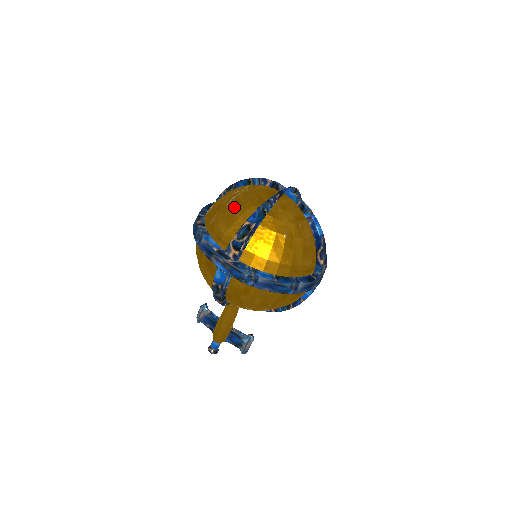
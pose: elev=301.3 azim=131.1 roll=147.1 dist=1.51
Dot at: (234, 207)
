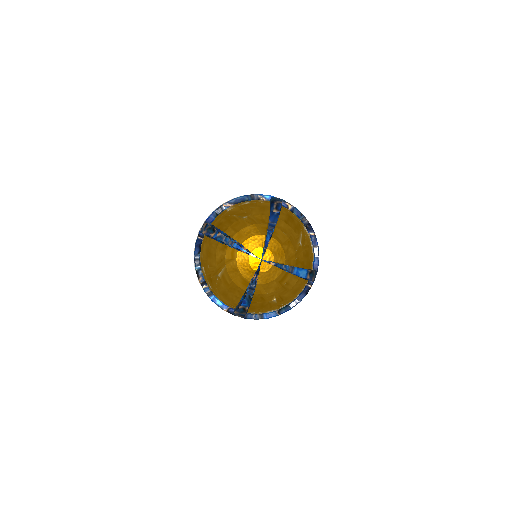
Dot at: (224, 287)
